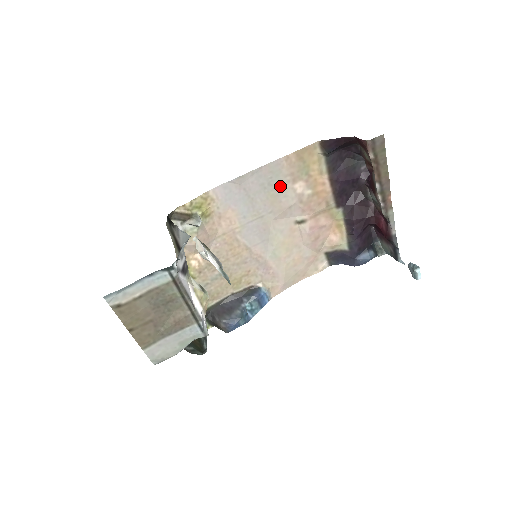
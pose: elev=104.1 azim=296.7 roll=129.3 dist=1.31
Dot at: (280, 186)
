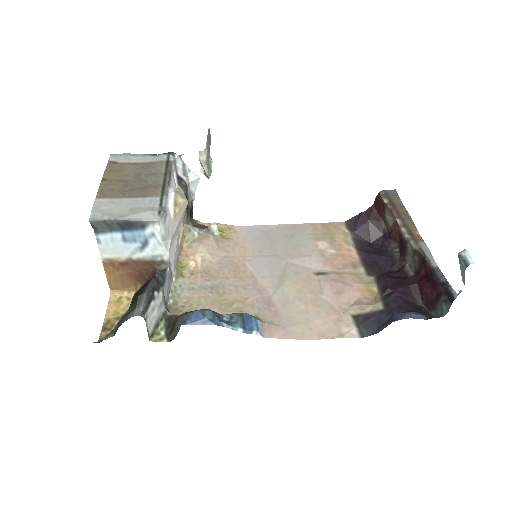
Dot at: (302, 240)
